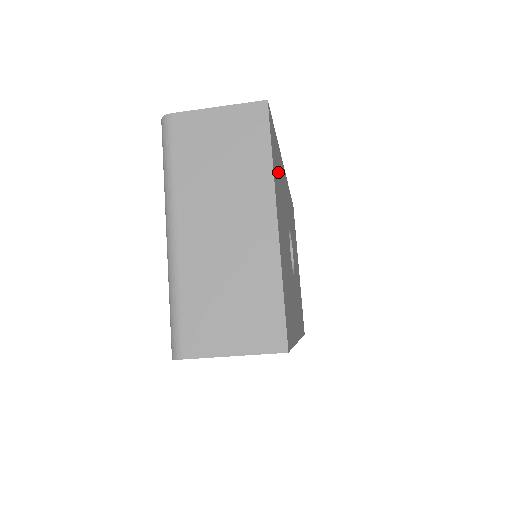
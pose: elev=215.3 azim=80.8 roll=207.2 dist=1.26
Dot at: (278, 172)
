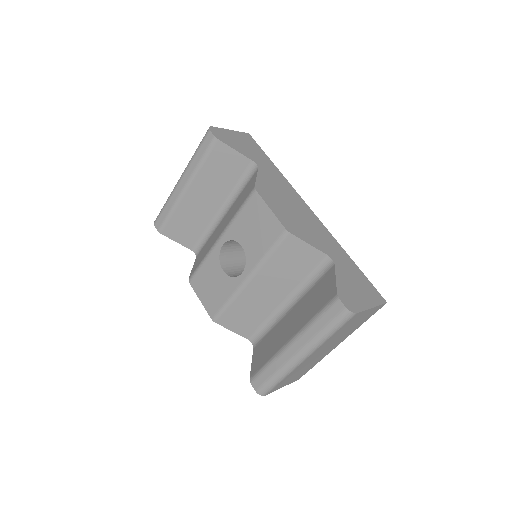
Dot at: occluded
